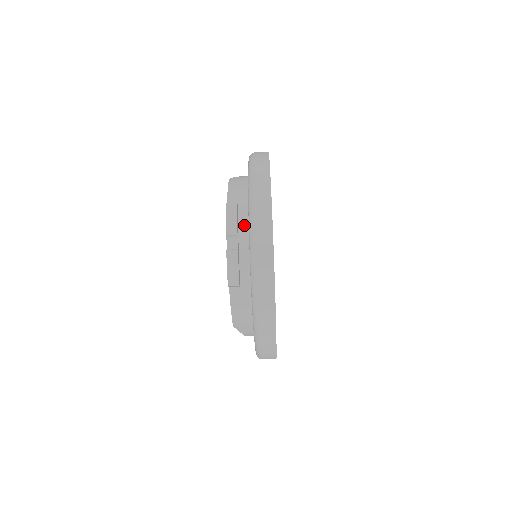
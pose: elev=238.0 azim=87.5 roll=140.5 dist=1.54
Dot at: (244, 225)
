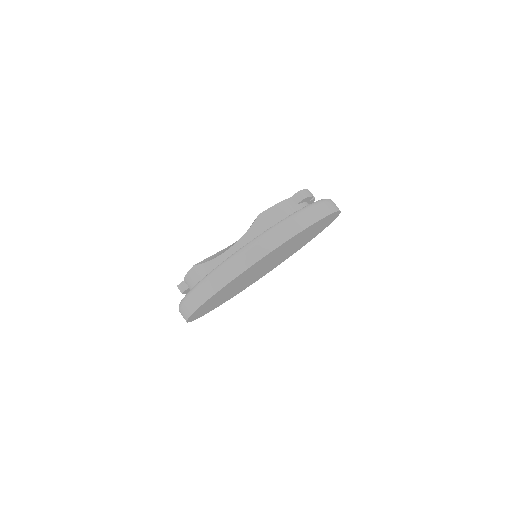
Dot at: occluded
